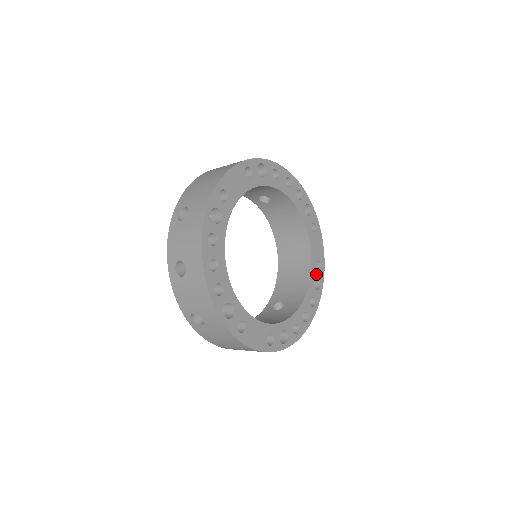
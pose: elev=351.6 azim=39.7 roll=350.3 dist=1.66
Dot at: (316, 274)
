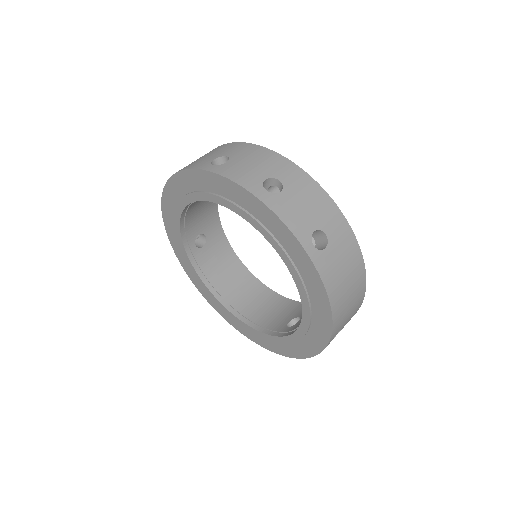
Dot at: occluded
